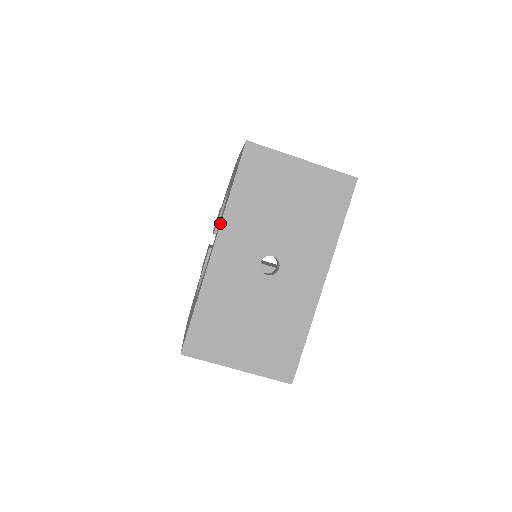
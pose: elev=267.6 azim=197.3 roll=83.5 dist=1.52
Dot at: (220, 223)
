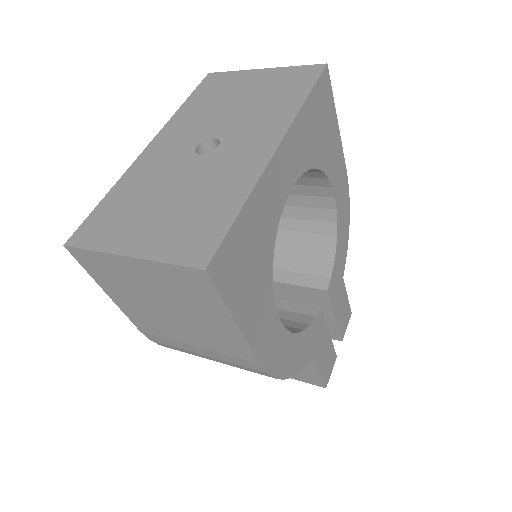
Dot at: occluded
